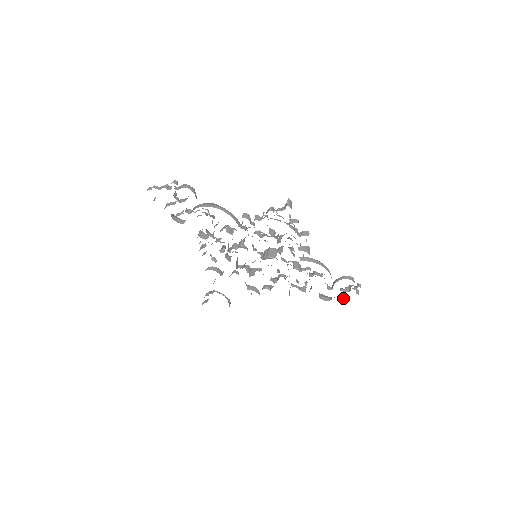
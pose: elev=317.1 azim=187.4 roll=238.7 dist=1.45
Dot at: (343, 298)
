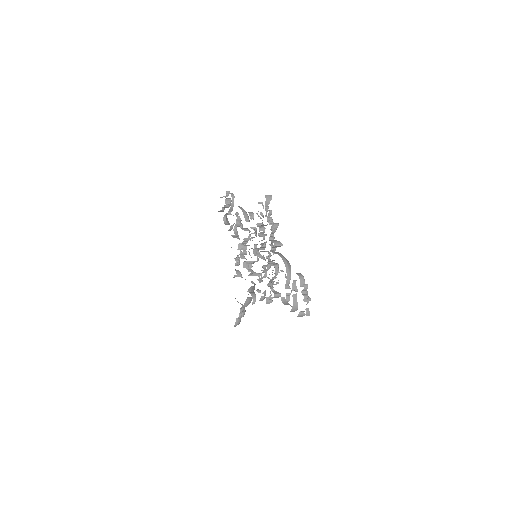
Dot at: (297, 303)
